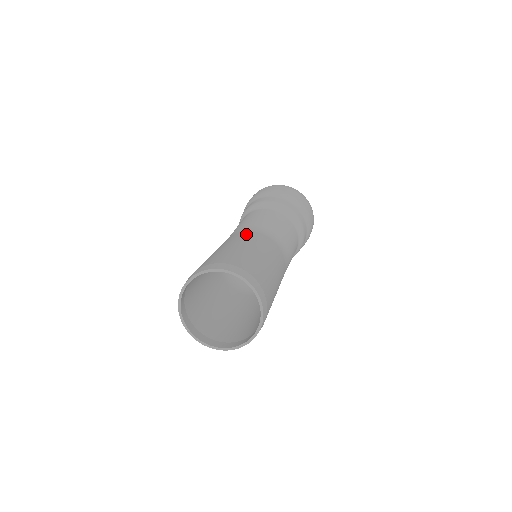
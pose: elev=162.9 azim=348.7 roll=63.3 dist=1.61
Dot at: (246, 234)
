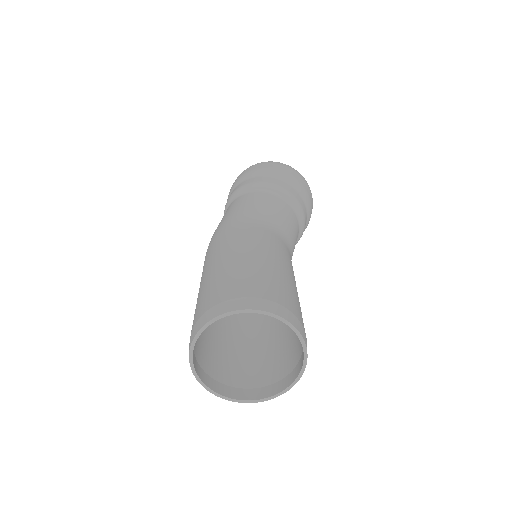
Dot at: (273, 238)
